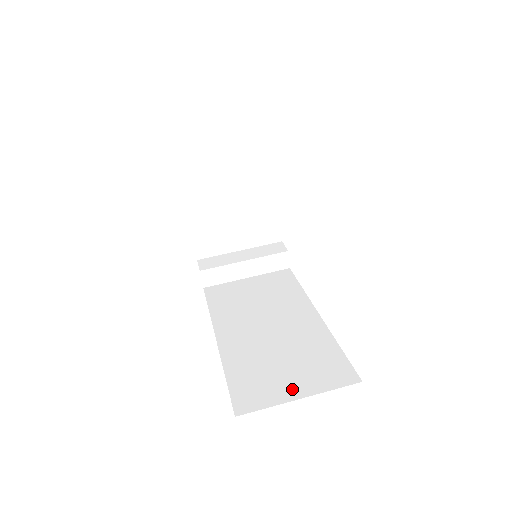
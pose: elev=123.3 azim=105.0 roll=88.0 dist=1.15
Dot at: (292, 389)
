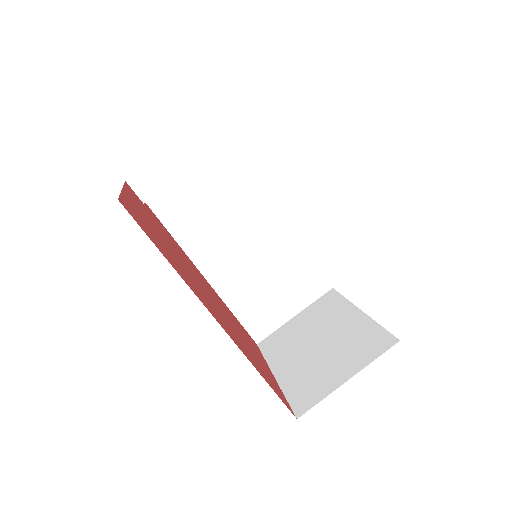
Dot at: (287, 310)
